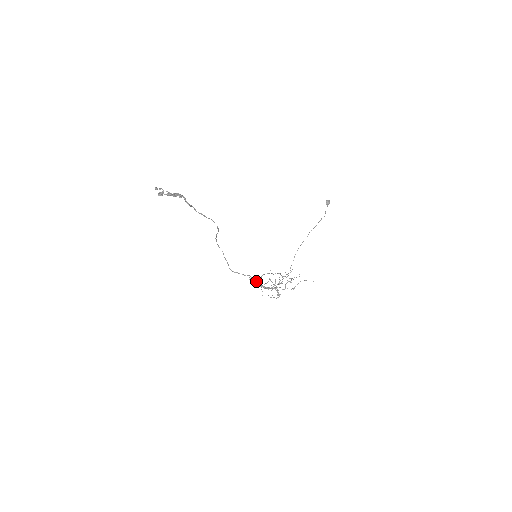
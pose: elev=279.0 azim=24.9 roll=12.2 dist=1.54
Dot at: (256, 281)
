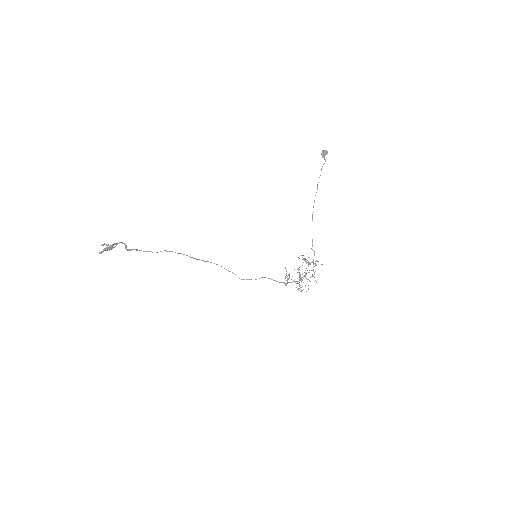
Dot at: (273, 280)
